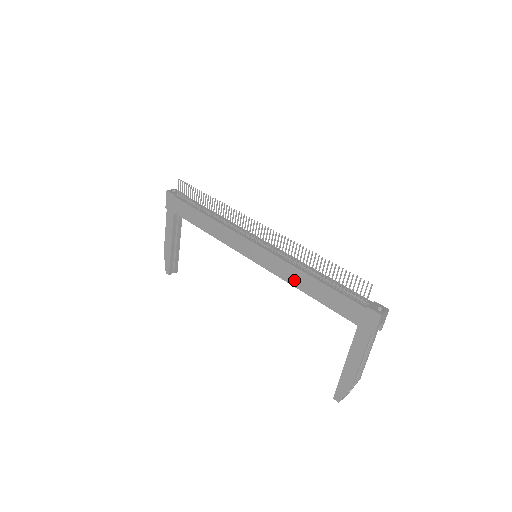
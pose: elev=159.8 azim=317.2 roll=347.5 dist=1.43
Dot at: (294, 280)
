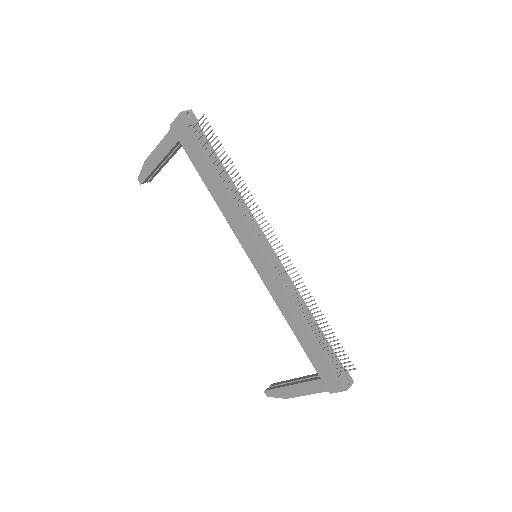
Dot at: (285, 309)
